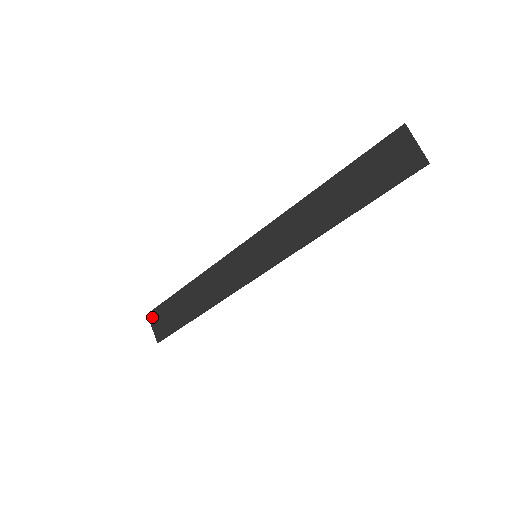
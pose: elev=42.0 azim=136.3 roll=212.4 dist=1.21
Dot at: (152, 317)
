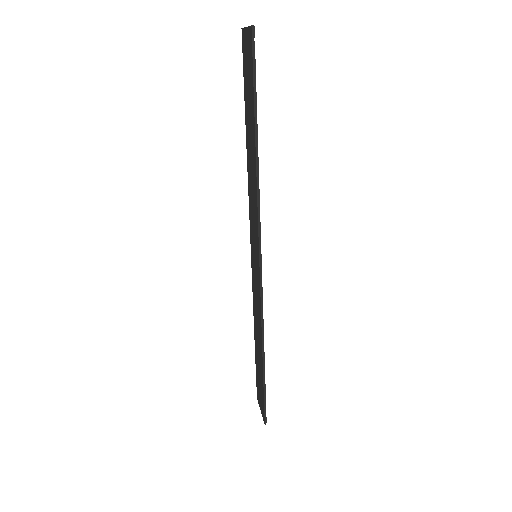
Dot at: (258, 398)
